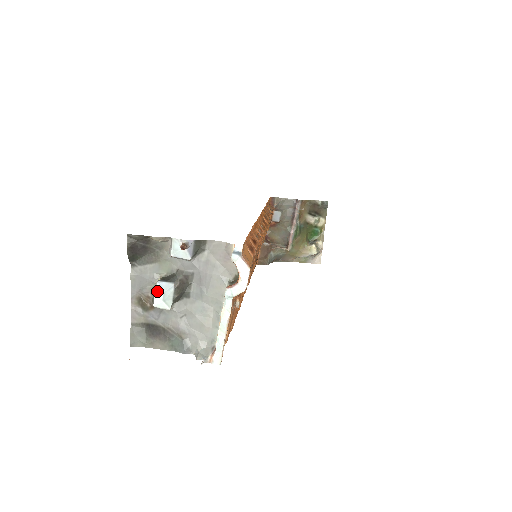
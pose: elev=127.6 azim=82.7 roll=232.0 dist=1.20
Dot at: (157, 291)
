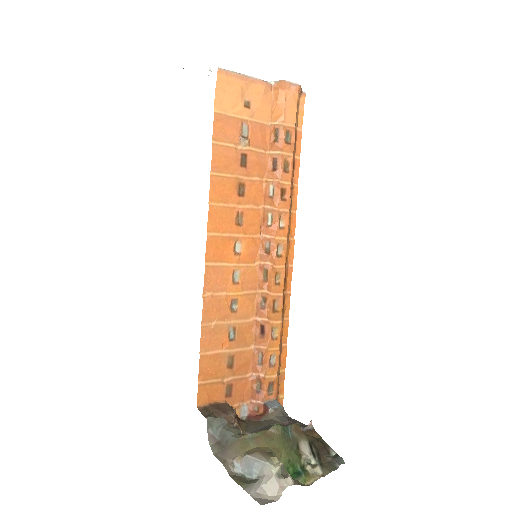
Dot at: occluded
